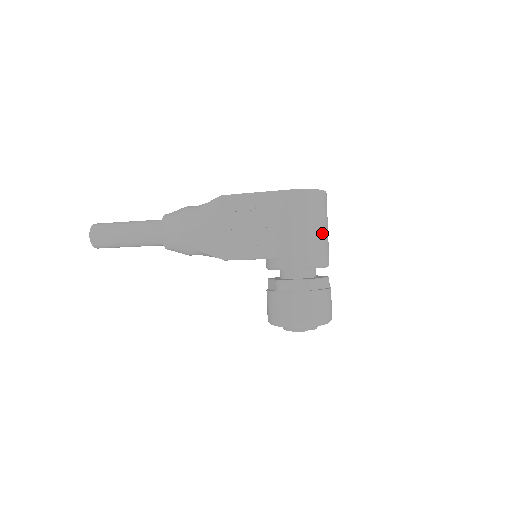
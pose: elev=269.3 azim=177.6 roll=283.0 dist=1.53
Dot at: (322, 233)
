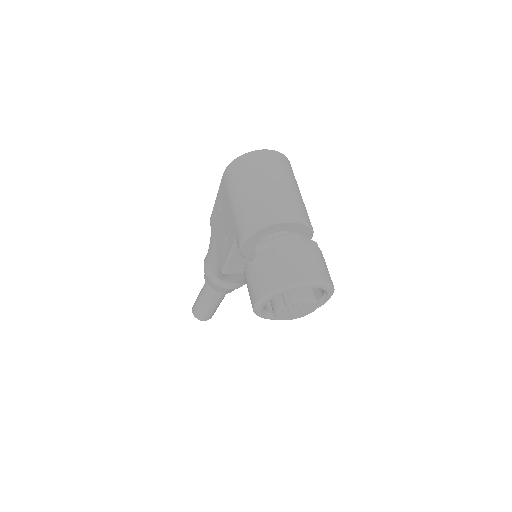
Dot at: (261, 190)
